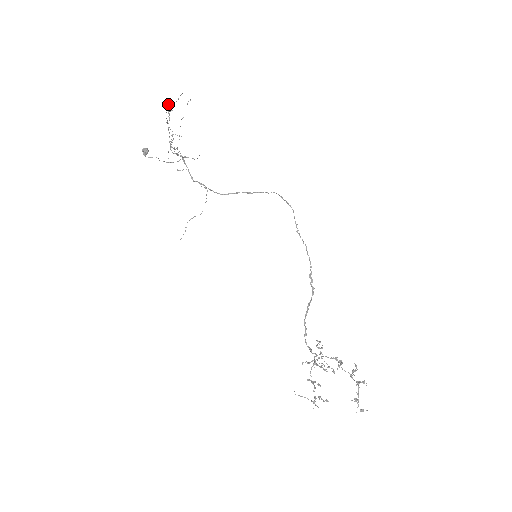
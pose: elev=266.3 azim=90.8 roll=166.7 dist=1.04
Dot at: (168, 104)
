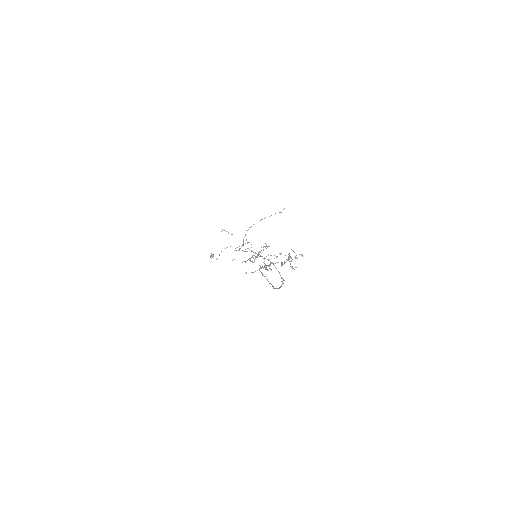
Dot at: occluded
